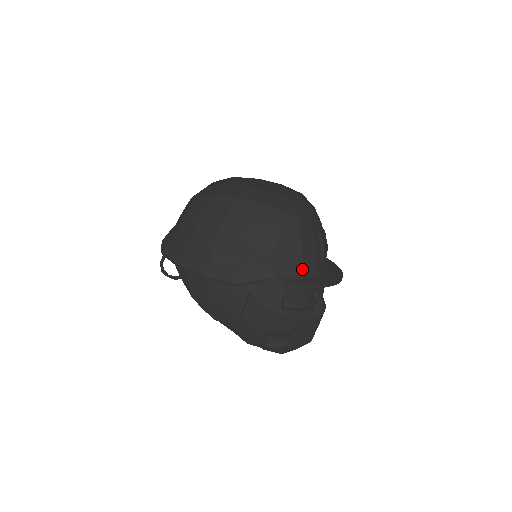
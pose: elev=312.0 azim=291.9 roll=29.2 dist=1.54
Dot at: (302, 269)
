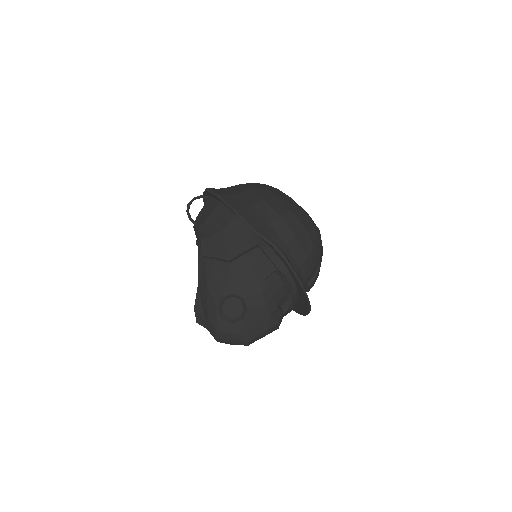
Dot at: (299, 267)
